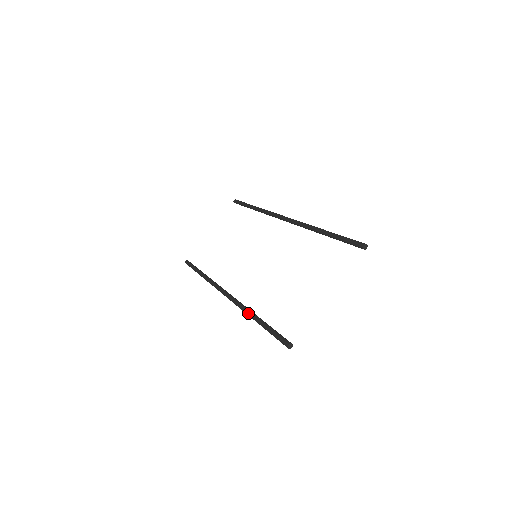
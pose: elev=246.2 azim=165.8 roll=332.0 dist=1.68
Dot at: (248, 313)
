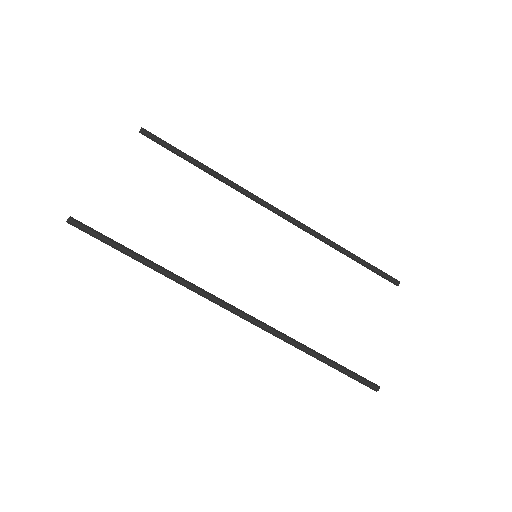
Dot at: (300, 346)
